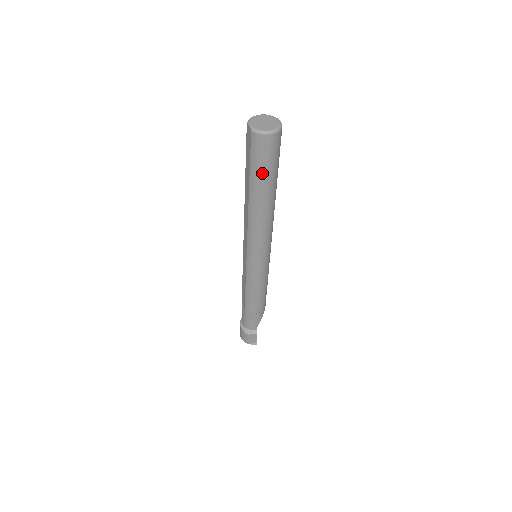
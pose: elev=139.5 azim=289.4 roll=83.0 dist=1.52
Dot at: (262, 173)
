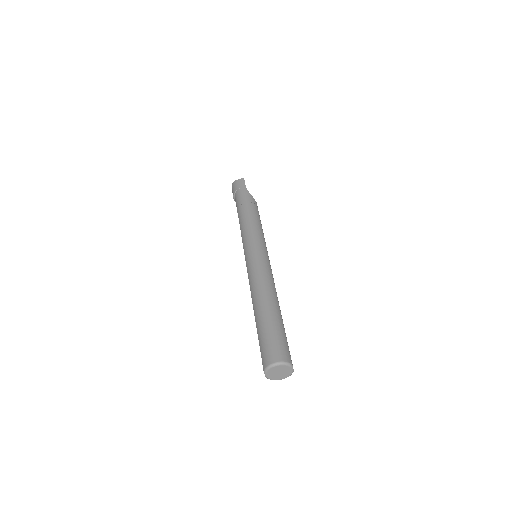
Dot at: occluded
